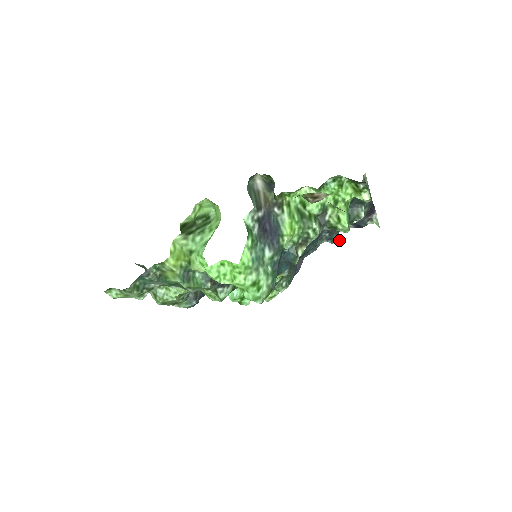
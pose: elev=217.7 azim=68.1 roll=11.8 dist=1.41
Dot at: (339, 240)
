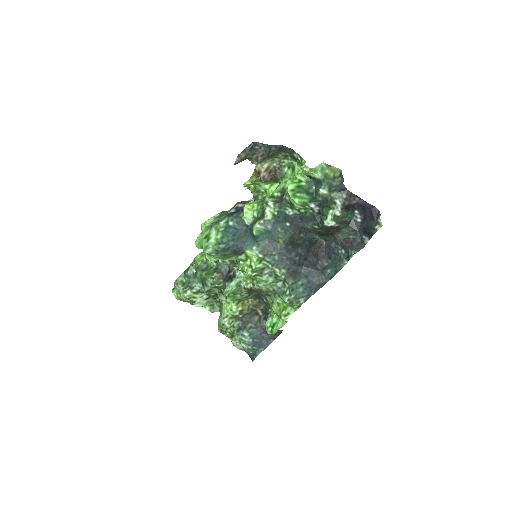
Dot at: (353, 254)
